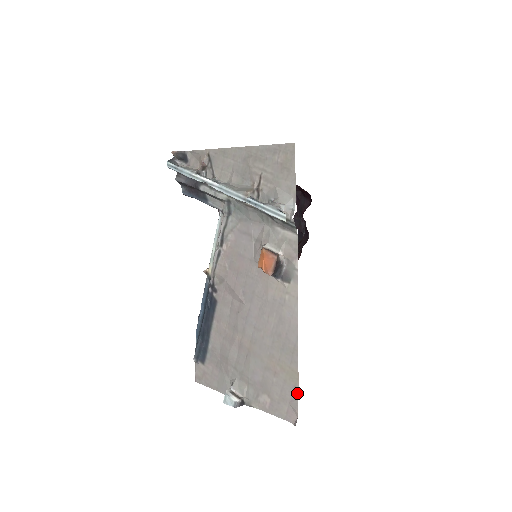
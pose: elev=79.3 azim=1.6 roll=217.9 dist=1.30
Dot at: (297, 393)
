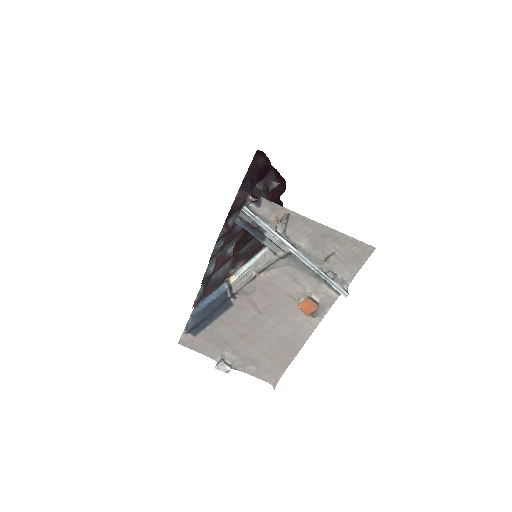
Dot at: (284, 371)
